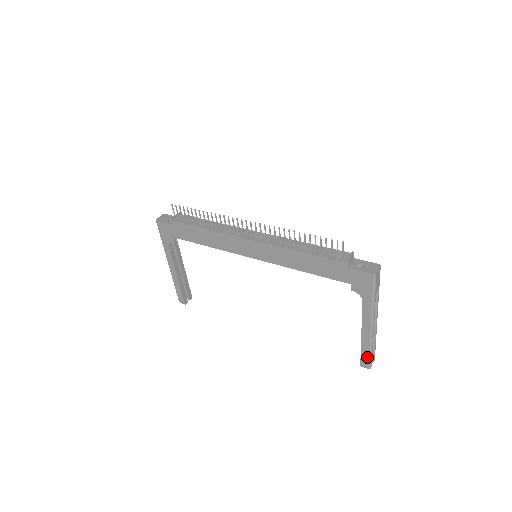
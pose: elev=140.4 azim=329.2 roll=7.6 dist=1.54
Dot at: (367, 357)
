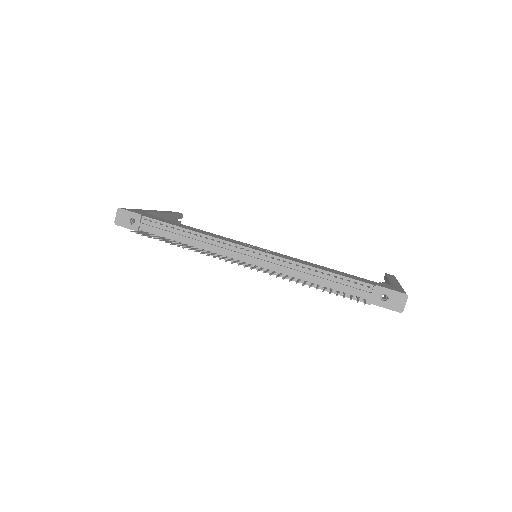
Dot at: occluded
